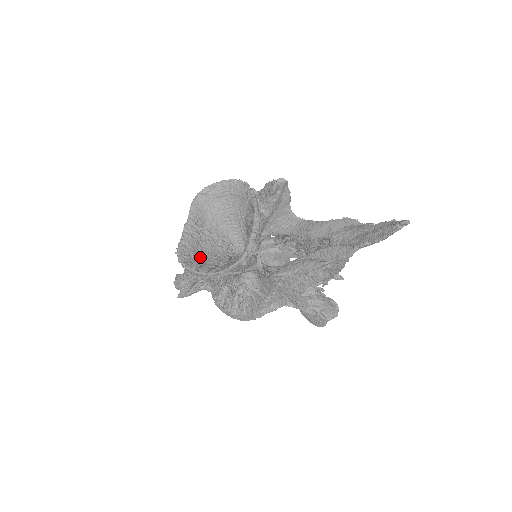
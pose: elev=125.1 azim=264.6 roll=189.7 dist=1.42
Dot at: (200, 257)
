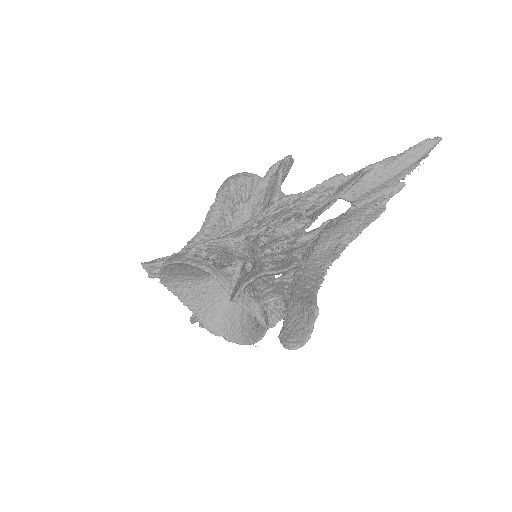
Dot at: occluded
